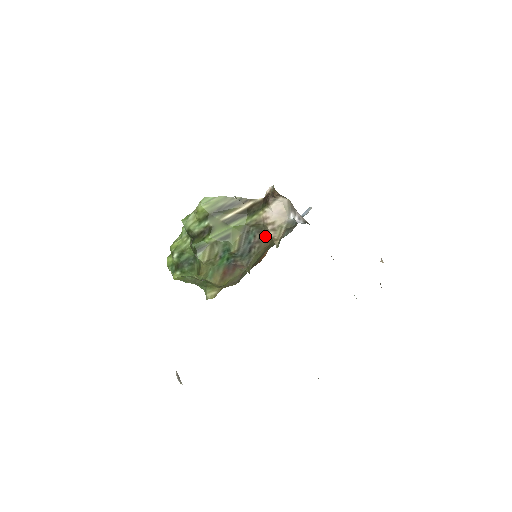
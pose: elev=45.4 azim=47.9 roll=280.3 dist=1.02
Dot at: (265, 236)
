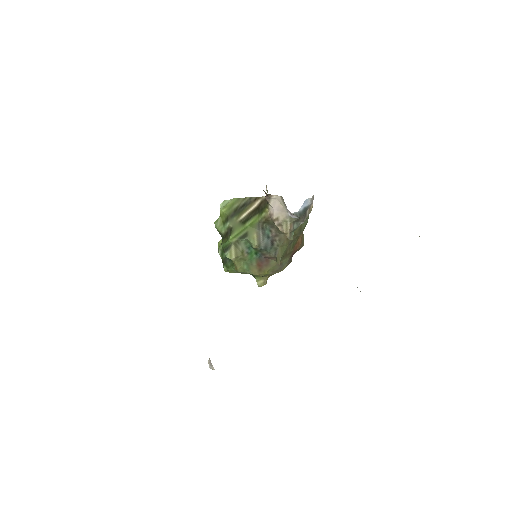
Dot at: (279, 230)
